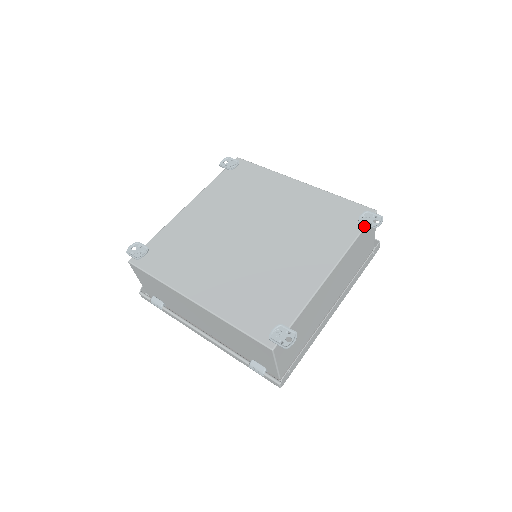
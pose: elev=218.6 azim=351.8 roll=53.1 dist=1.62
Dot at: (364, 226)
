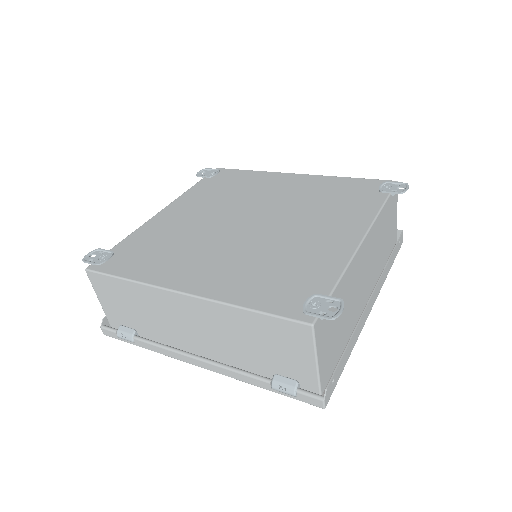
Dot at: (388, 194)
